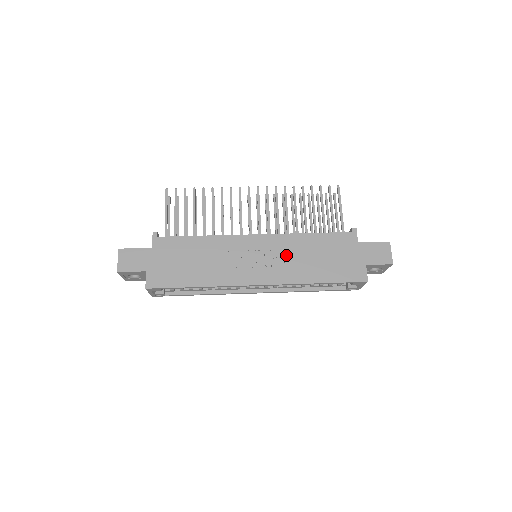
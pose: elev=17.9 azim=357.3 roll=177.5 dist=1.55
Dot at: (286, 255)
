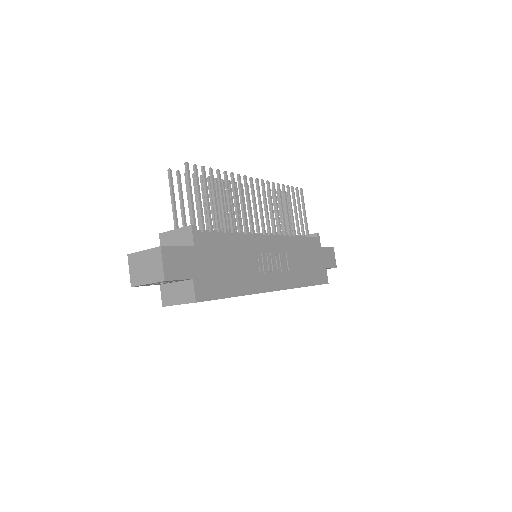
Dot at: (288, 258)
